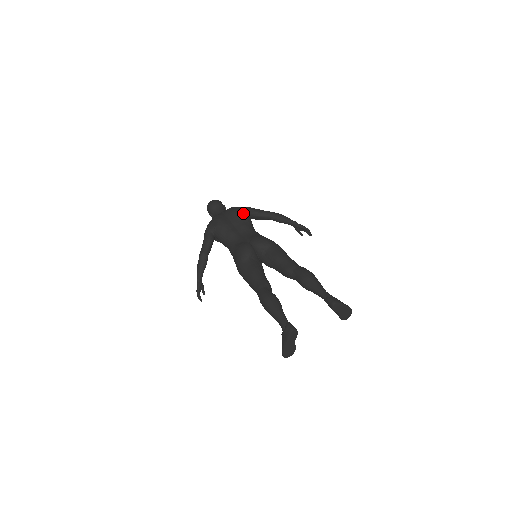
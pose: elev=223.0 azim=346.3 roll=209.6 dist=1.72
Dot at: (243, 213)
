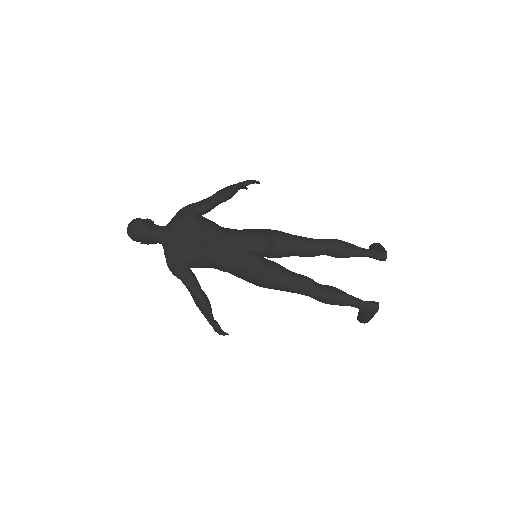
Dot at: (201, 220)
